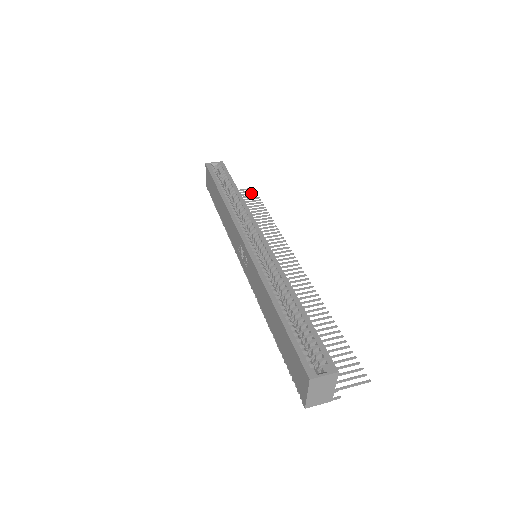
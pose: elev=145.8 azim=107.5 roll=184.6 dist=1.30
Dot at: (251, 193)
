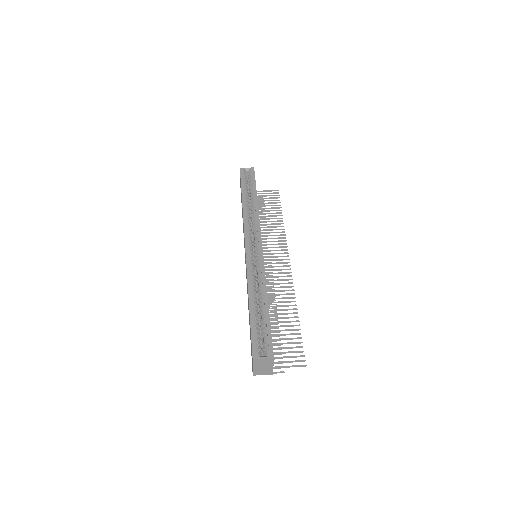
Dot at: (275, 195)
